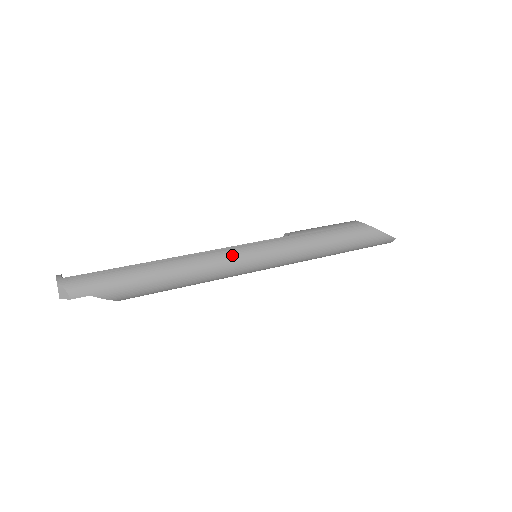
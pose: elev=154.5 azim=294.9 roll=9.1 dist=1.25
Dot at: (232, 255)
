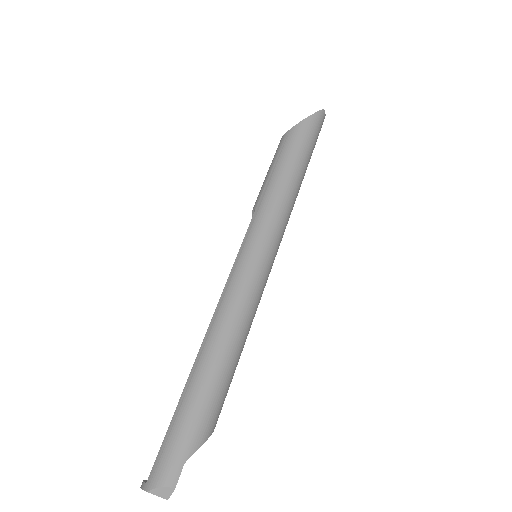
Dot at: (238, 279)
